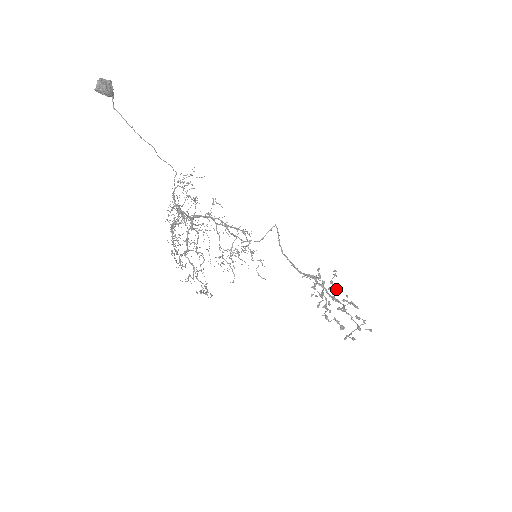
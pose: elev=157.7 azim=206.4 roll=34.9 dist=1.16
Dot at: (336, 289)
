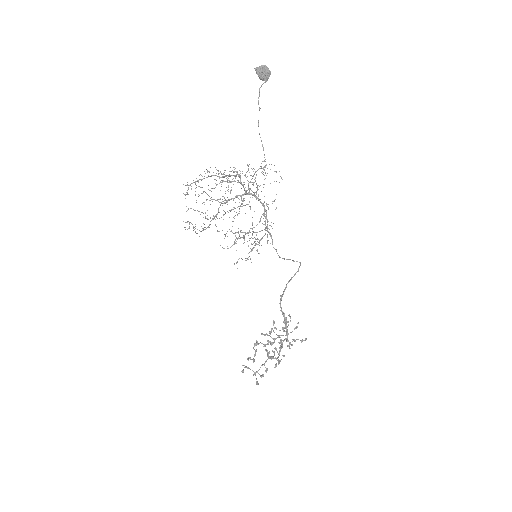
Dot at: occluded
